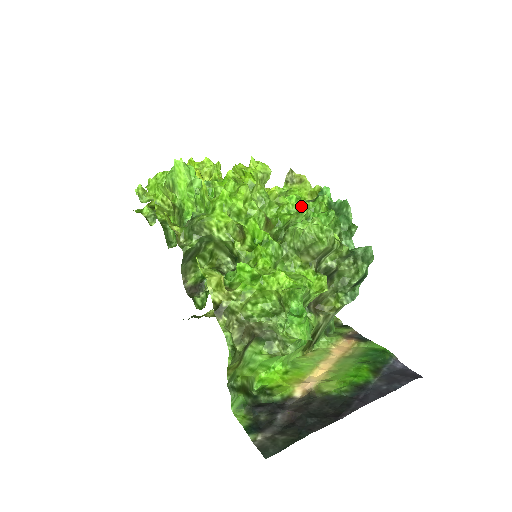
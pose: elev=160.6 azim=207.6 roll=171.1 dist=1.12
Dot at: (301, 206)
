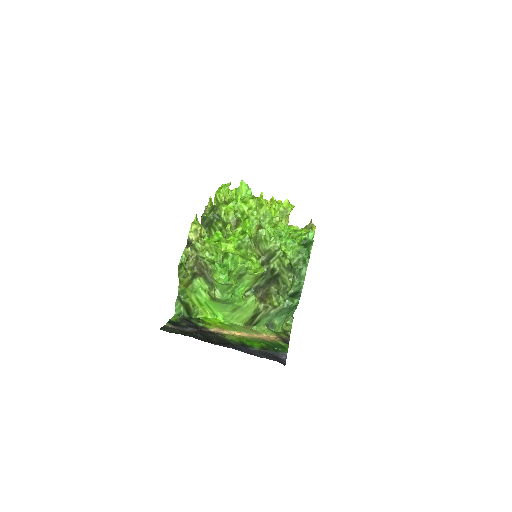
Dot at: (290, 234)
